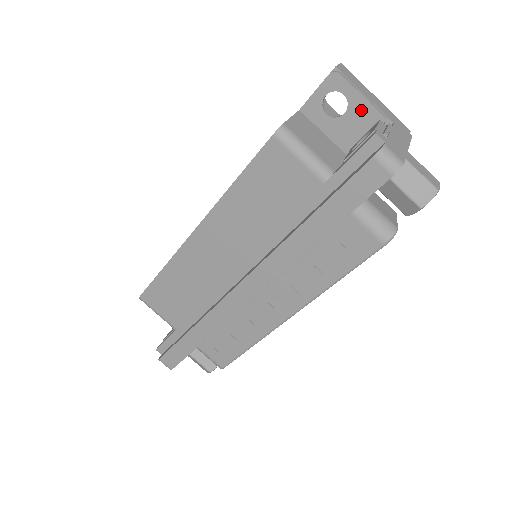
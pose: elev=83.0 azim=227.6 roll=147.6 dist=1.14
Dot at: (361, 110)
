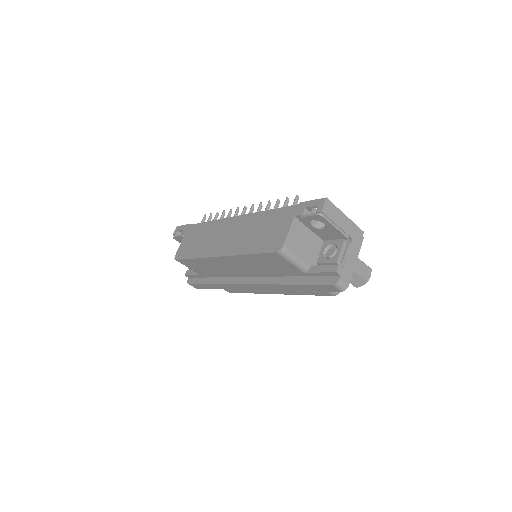
Dot at: (334, 232)
